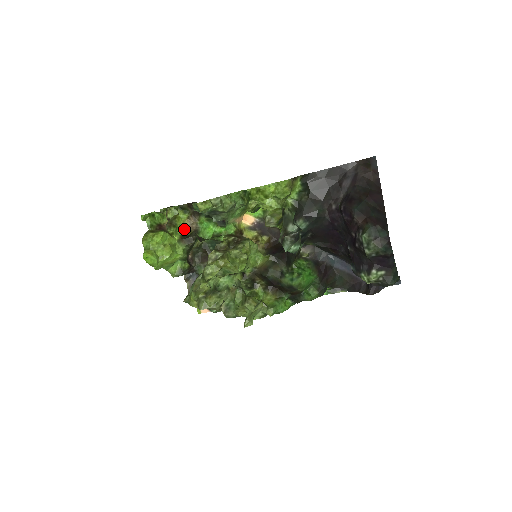
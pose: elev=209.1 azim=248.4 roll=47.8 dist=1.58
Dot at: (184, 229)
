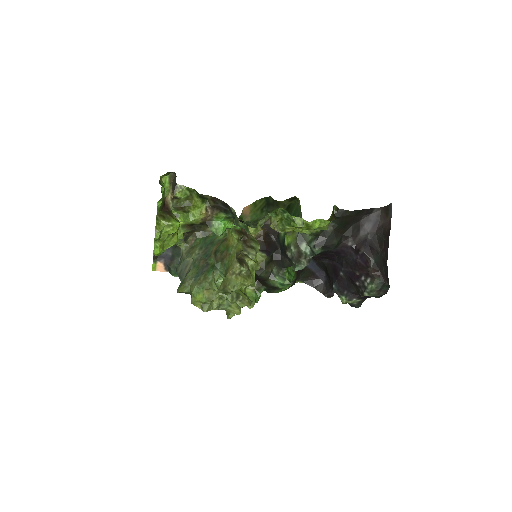
Dot at: (197, 220)
